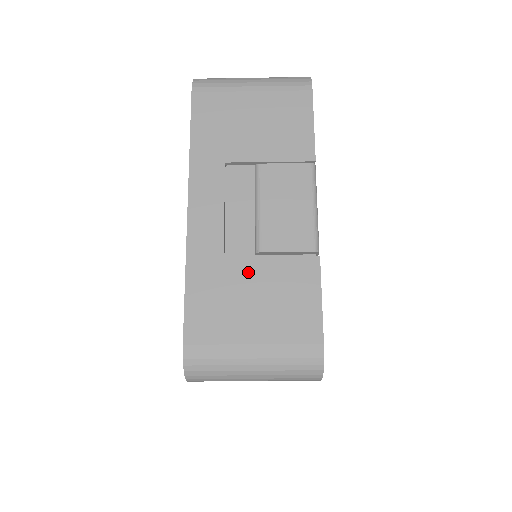
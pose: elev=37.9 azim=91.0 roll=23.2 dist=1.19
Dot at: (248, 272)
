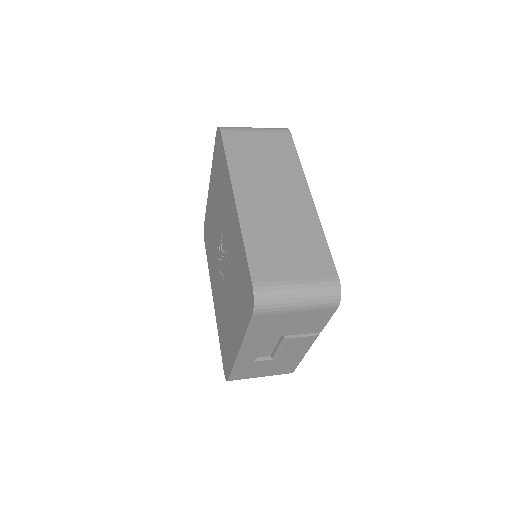
Dot at: (266, 363)
